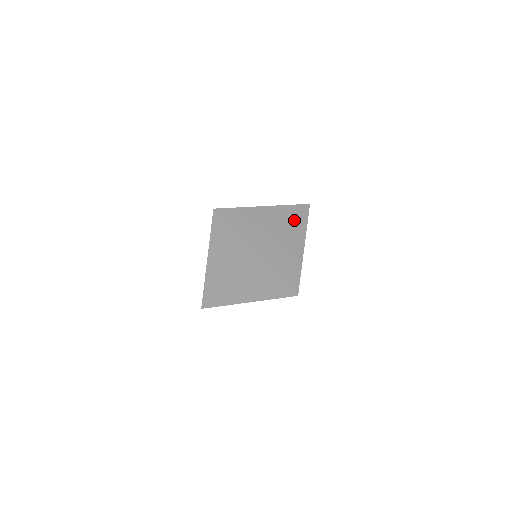
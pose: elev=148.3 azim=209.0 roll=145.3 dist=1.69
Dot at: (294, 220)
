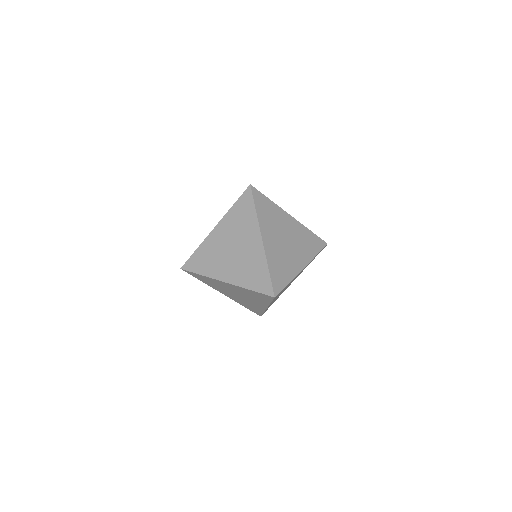
Dot at: (308, 244)
